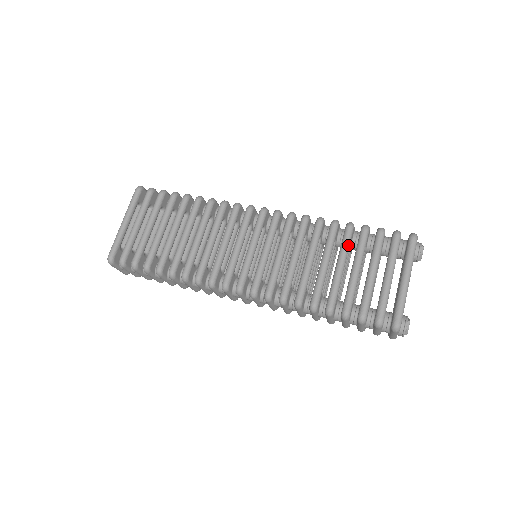
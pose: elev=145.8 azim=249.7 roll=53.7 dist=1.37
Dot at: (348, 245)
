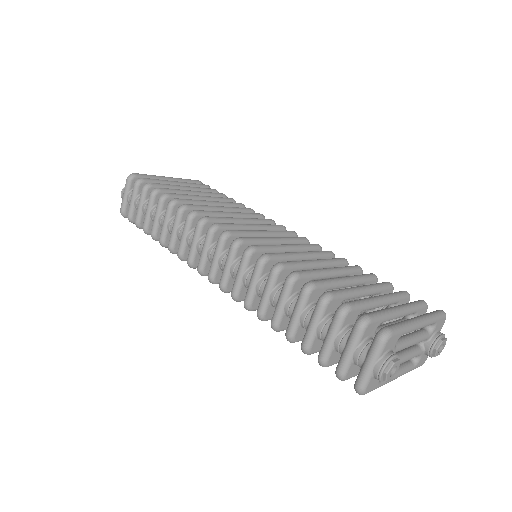
Dot at: (364, 279)
